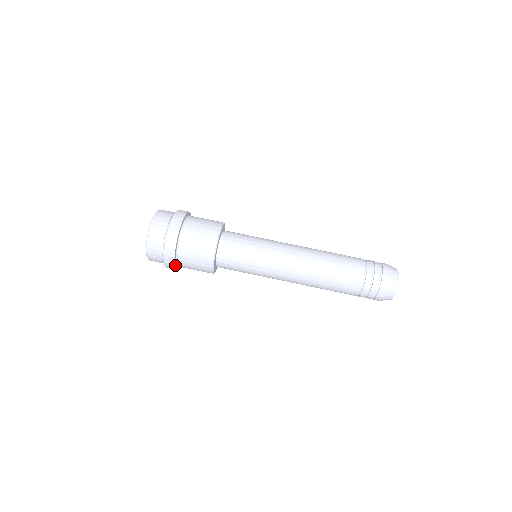
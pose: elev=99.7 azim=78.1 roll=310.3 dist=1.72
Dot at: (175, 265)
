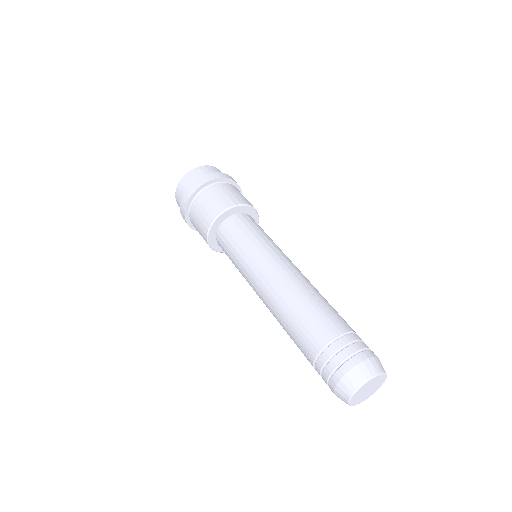
Dot at: (193, 195)
